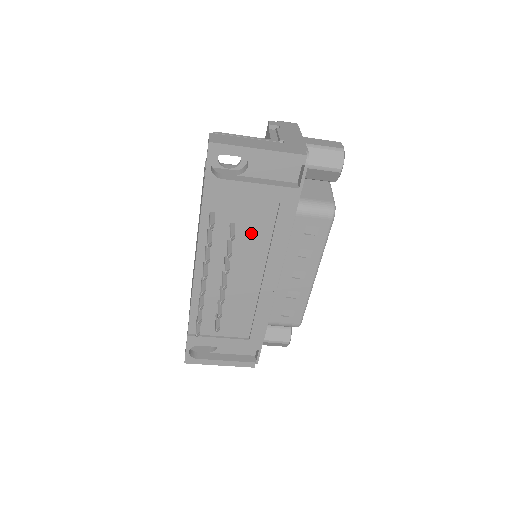
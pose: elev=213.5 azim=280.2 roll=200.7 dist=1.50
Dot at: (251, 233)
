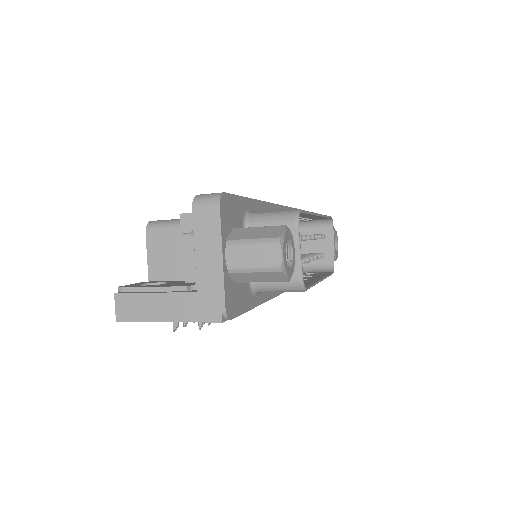
Dot at: occluded
